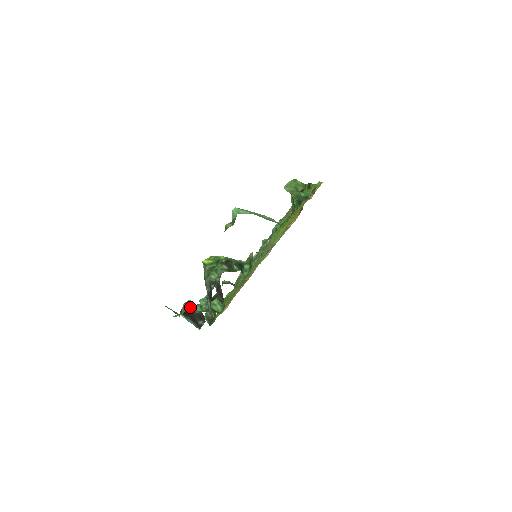
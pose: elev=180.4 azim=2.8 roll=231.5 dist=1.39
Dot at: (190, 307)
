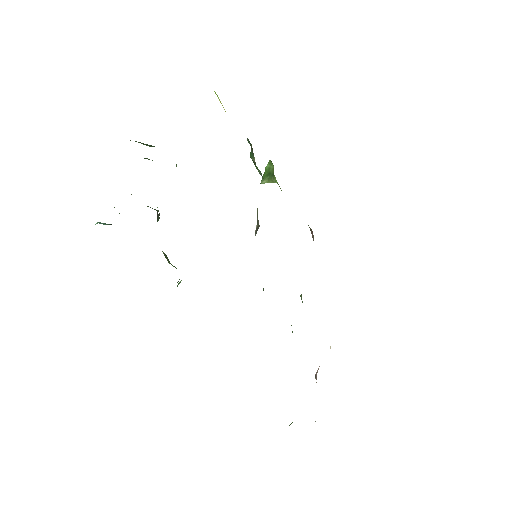
Dot at: occluded
